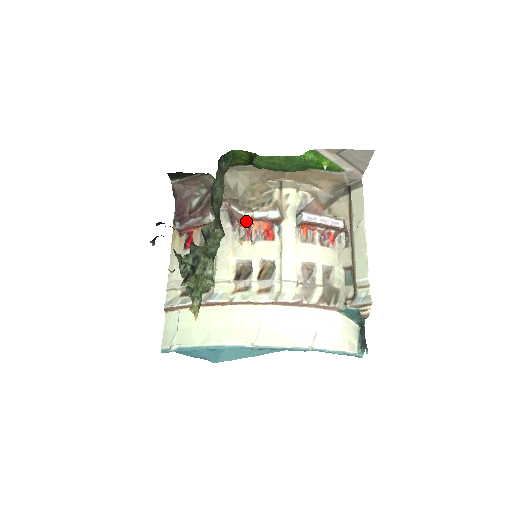
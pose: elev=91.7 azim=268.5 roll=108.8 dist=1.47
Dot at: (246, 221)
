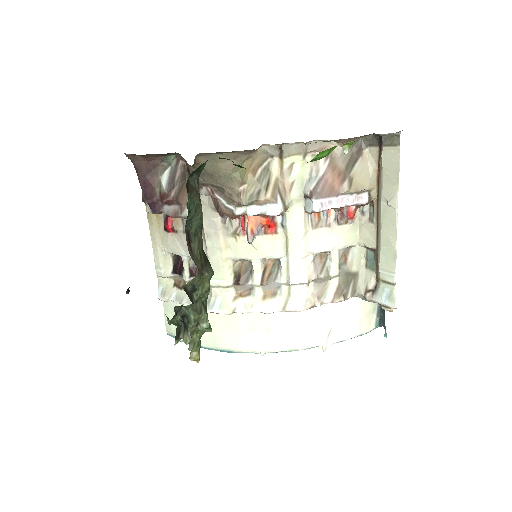
Dot at: (238, 215)
